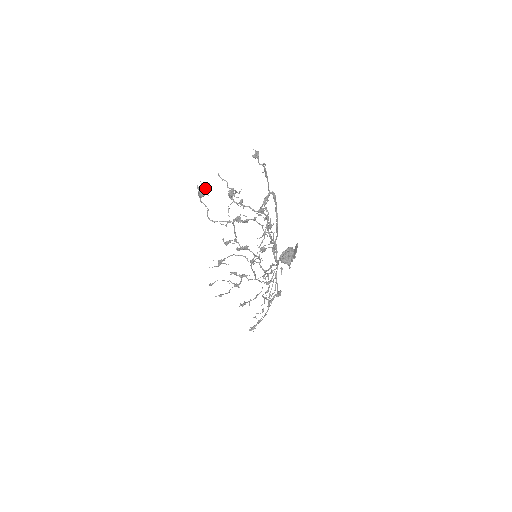
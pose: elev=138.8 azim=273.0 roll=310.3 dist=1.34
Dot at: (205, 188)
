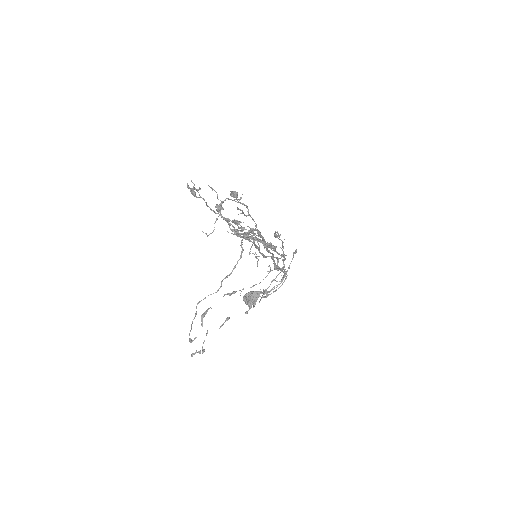
Dot at: (196, 189)
